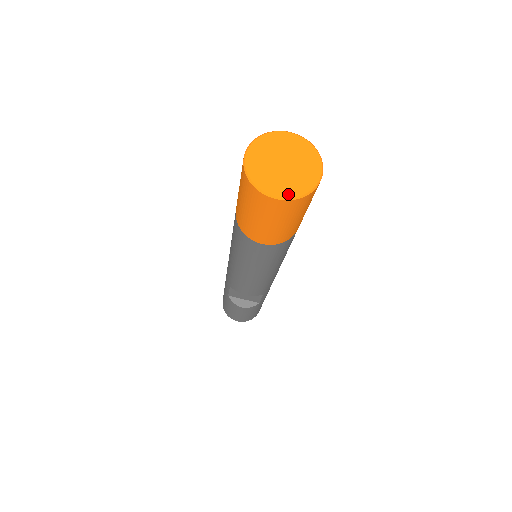
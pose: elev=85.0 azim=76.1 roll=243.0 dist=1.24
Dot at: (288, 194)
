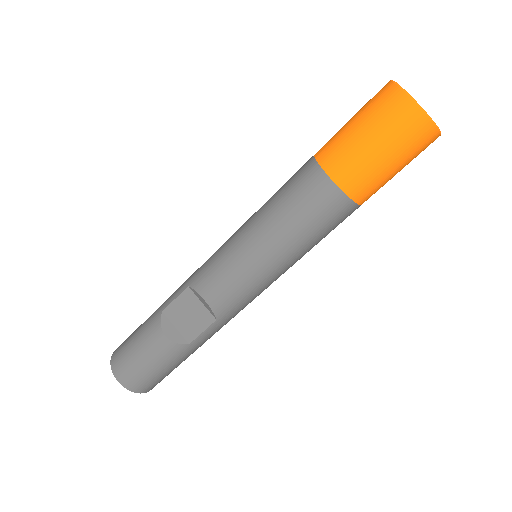
Dot at: (424, 110)
